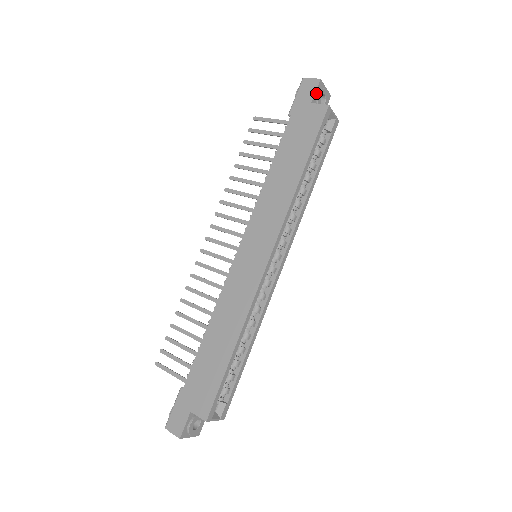
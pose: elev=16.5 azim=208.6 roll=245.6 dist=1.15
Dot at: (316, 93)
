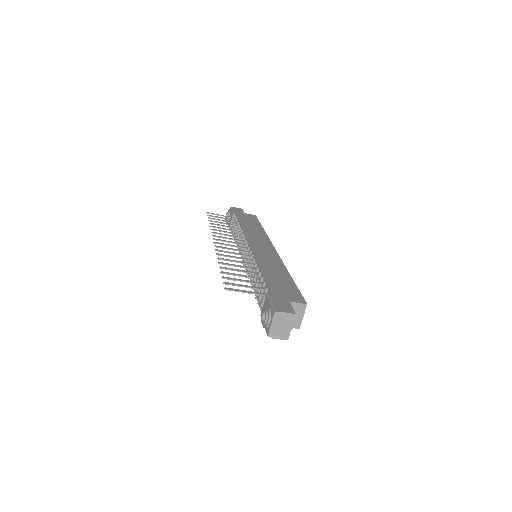
Dot at: occluded
